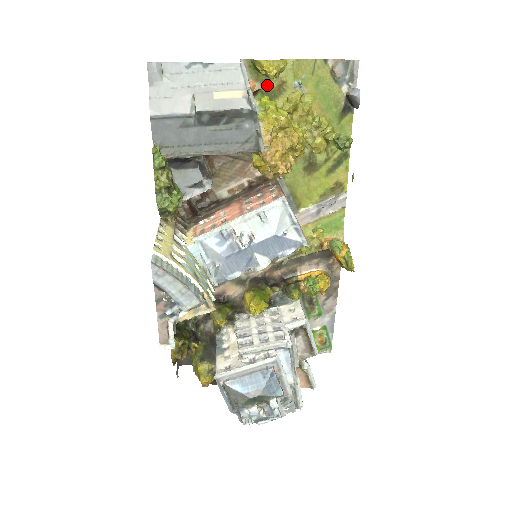
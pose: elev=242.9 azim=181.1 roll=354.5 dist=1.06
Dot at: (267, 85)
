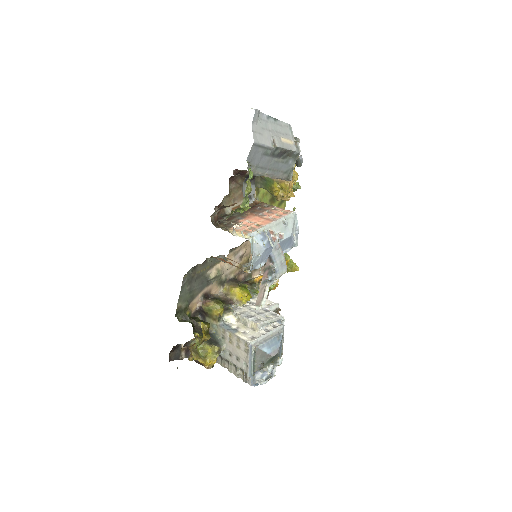
Dot at: occluded
